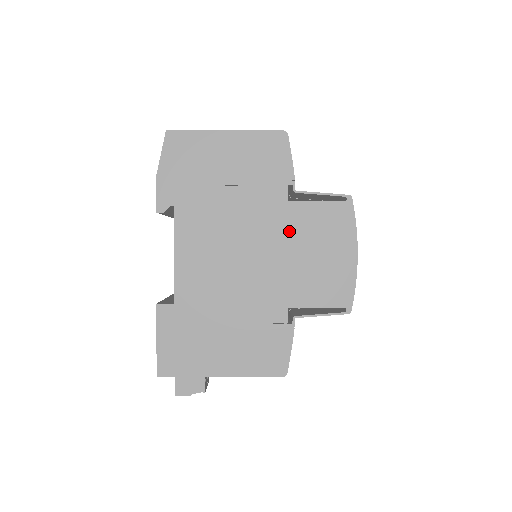
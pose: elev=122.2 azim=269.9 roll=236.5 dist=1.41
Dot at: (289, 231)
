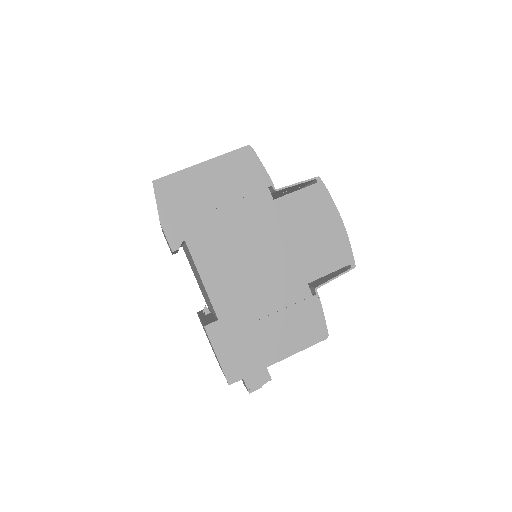
Dot at: (284, 223)
